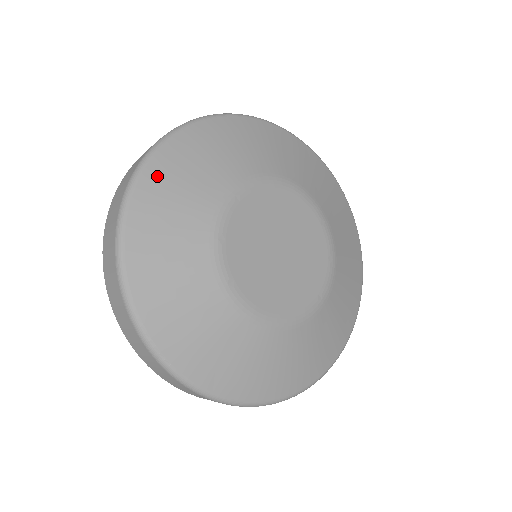
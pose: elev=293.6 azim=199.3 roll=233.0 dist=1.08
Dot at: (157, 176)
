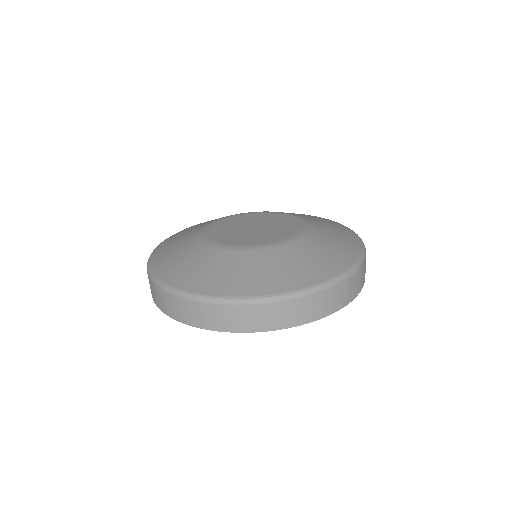
Dot at: (165, 270)
